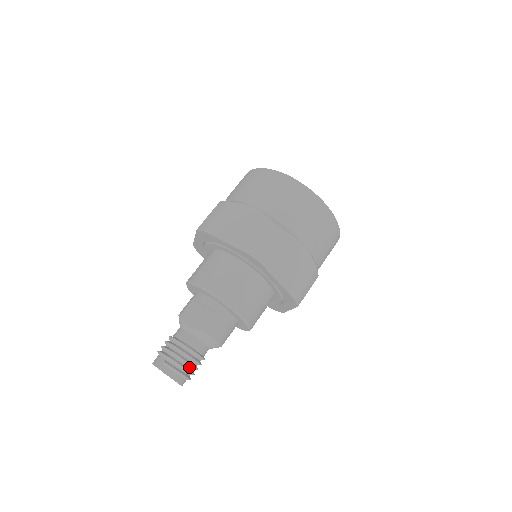
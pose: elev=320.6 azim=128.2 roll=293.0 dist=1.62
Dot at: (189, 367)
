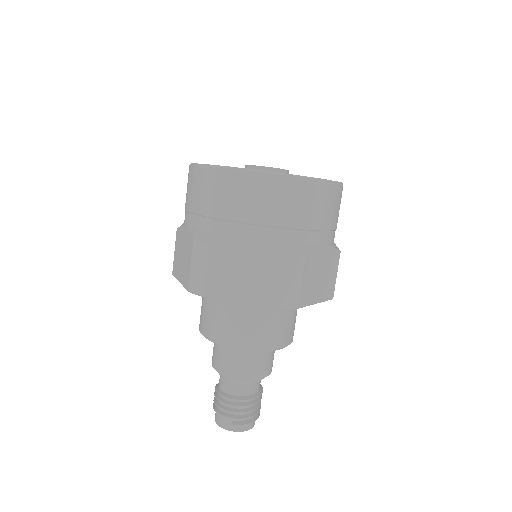
Dot at: occluded
